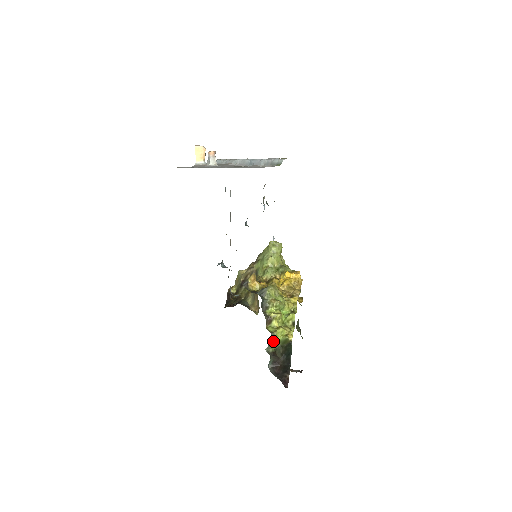
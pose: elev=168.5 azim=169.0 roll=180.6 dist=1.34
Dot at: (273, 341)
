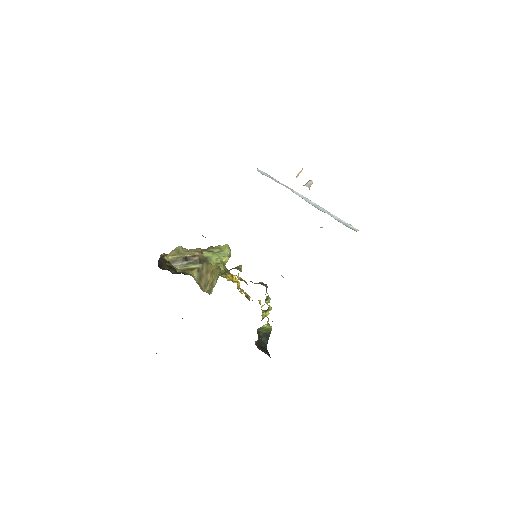
Dot at: (263, 325)
